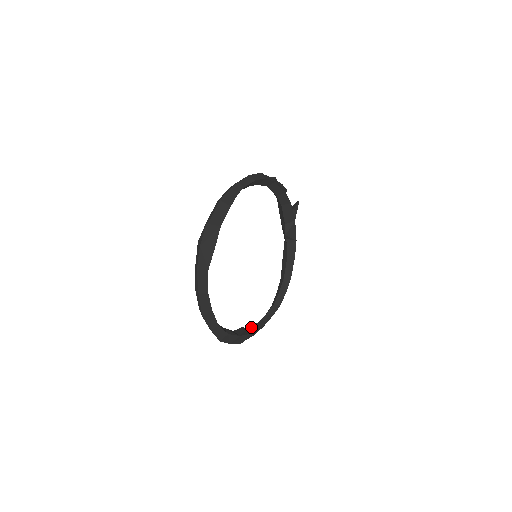
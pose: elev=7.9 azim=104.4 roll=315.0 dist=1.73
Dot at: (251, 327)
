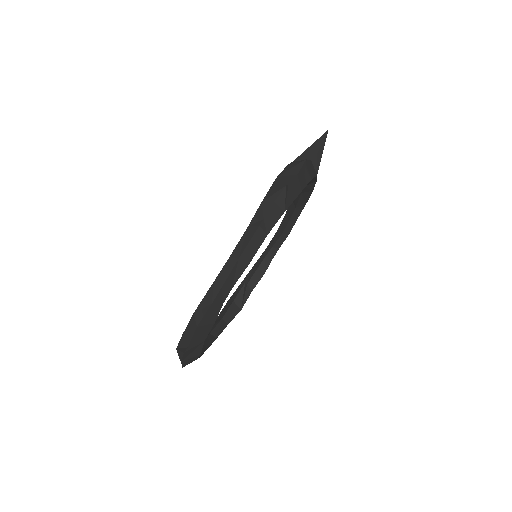
Dot at: (253, 275)
